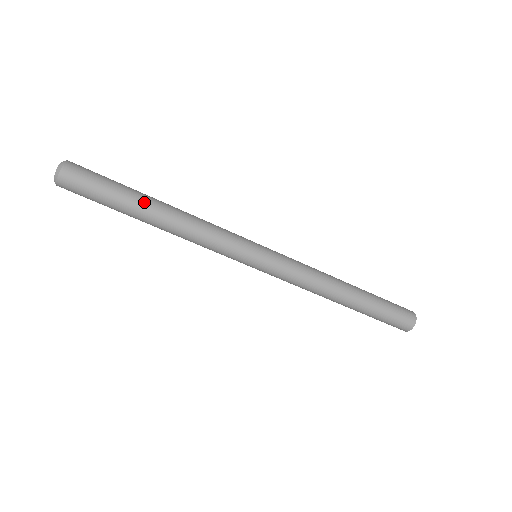
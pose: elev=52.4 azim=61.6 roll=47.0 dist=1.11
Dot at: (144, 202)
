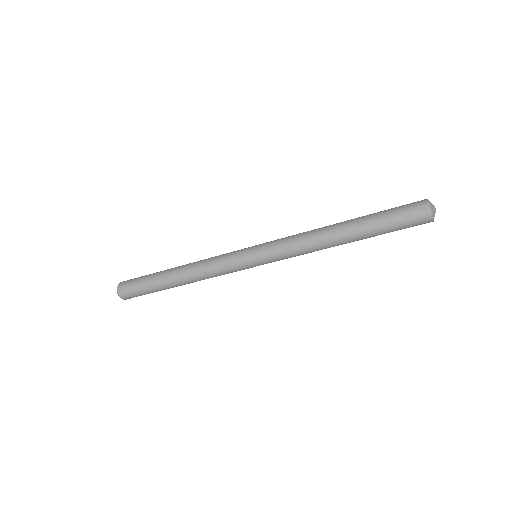
Dot at: (165, 273)
